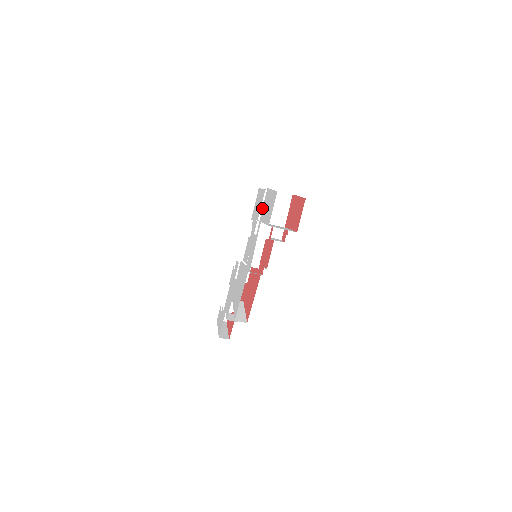
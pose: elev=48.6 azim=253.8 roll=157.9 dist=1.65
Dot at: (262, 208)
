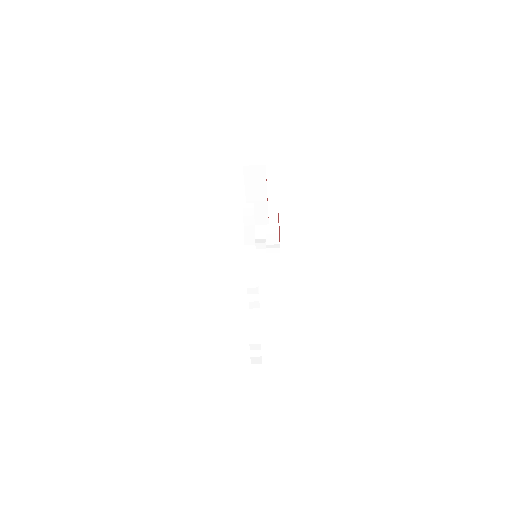
Dot at: occluded
